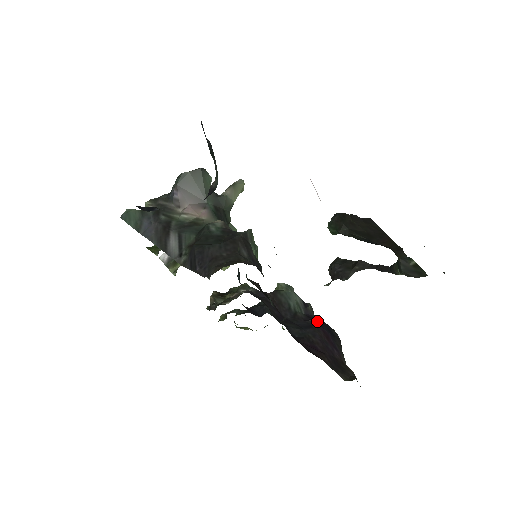
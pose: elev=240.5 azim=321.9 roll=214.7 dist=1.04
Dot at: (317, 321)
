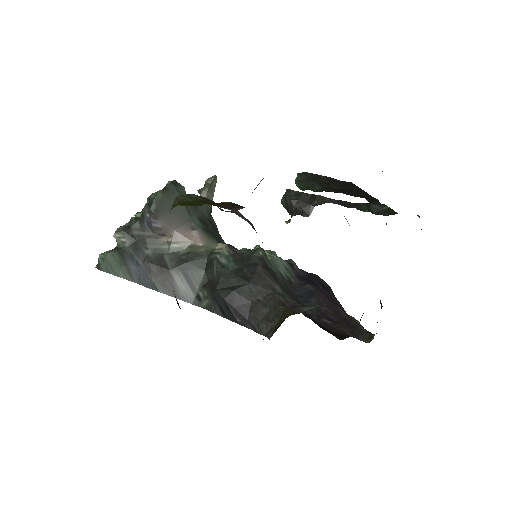
Dot at: (308, 279)
